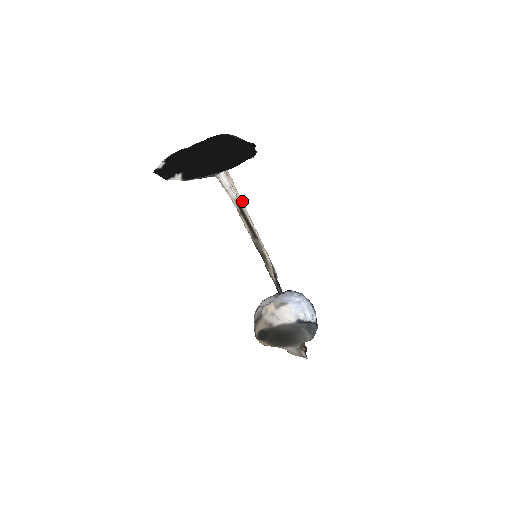
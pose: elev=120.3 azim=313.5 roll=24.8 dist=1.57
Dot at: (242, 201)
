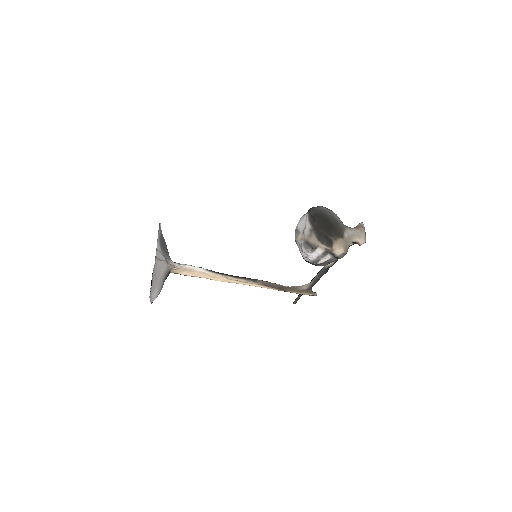
Dot at: occluded
